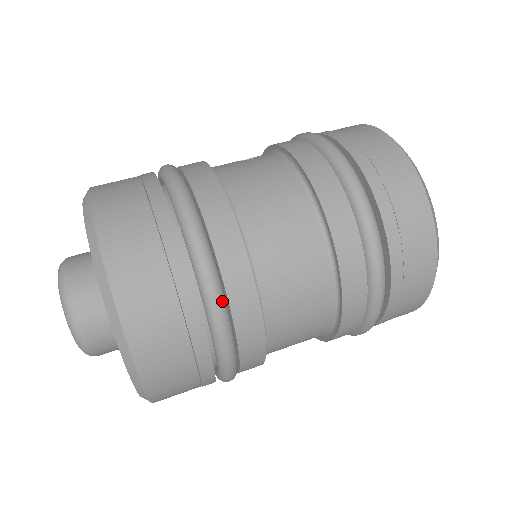
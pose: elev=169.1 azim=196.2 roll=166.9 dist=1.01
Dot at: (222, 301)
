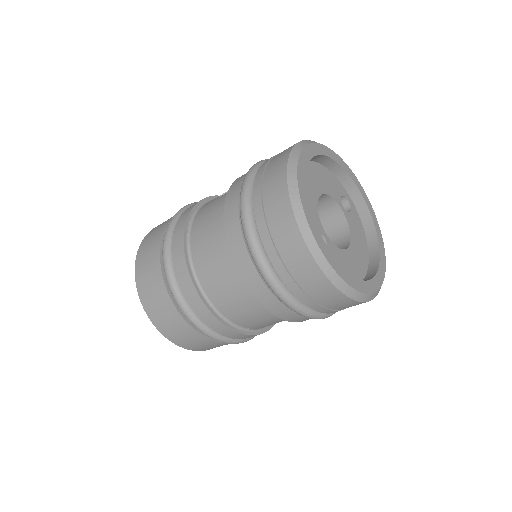
Dot at: (187, 310)
